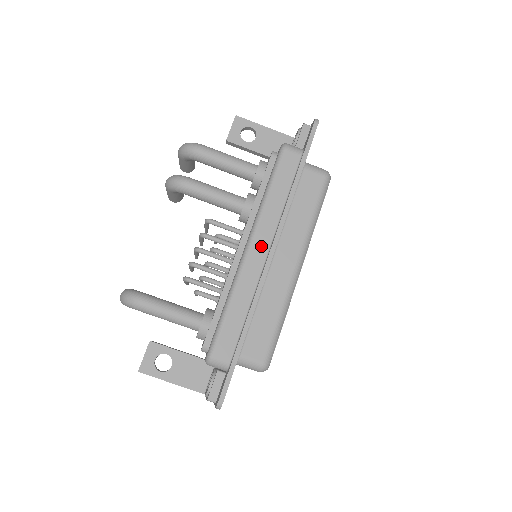
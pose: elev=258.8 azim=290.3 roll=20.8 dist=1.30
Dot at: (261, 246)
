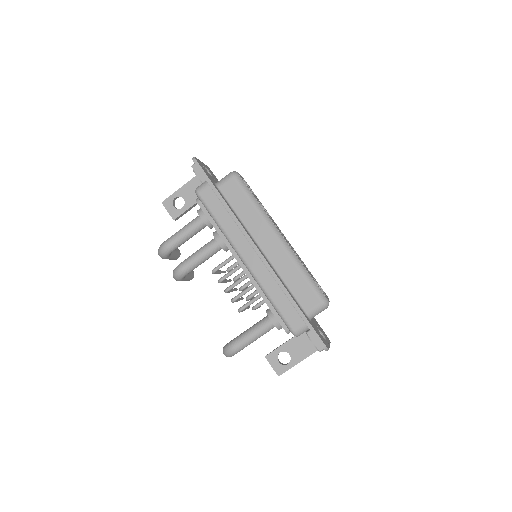
Dot at: (248, 252)
